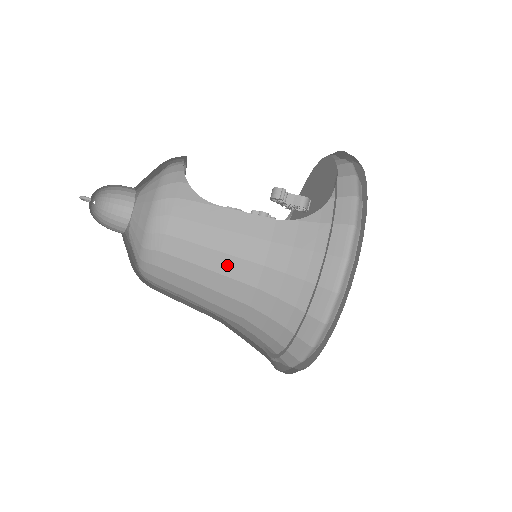
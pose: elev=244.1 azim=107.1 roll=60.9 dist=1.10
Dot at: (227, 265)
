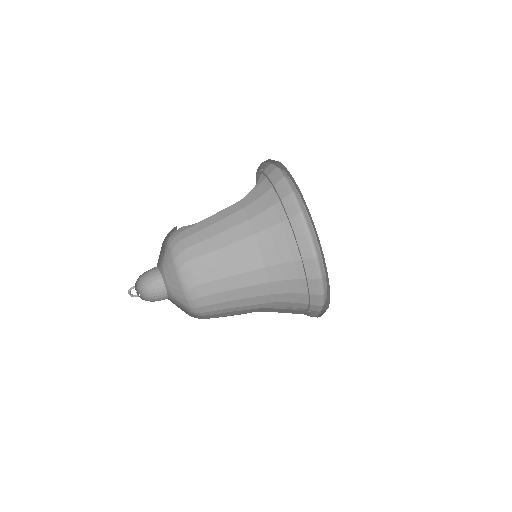
Dot at: (229, 237)
